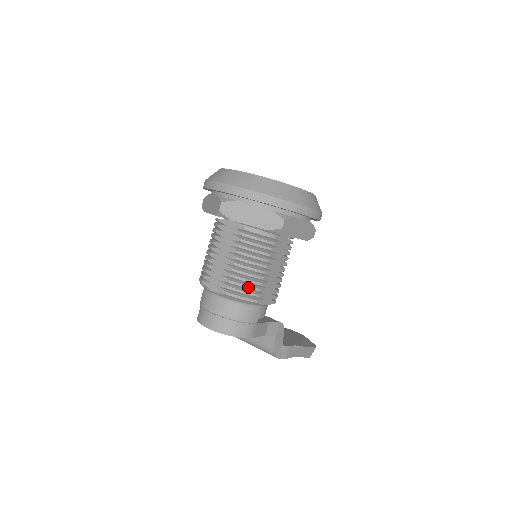
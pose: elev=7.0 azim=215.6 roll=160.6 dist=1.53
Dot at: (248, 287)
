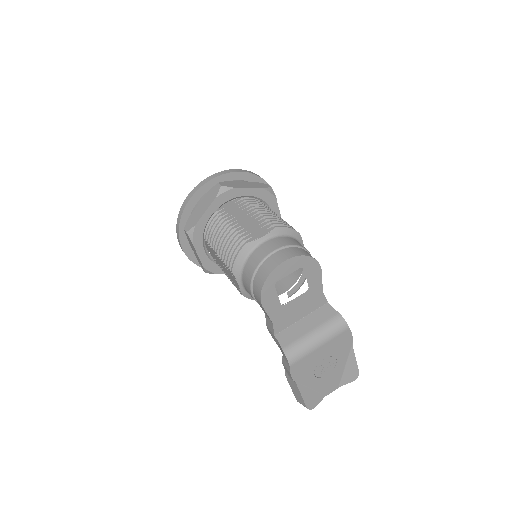
Dot at: (285, 223)
